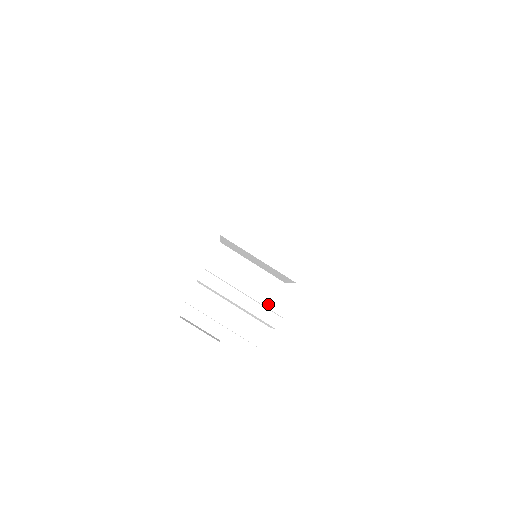
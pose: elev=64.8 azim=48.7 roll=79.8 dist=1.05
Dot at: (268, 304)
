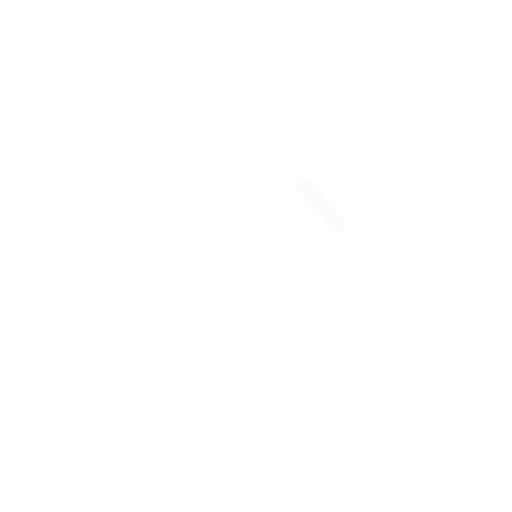
Dot at: occluded
